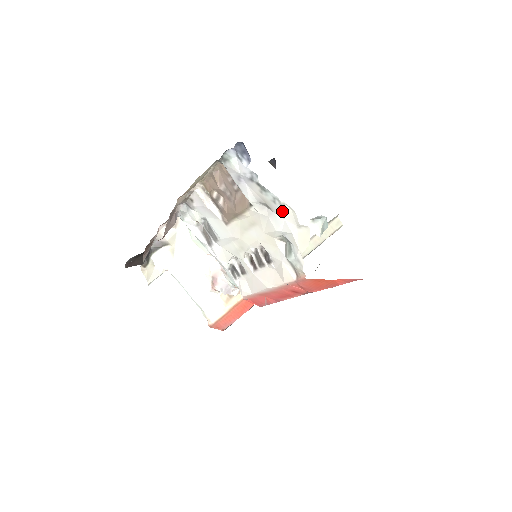
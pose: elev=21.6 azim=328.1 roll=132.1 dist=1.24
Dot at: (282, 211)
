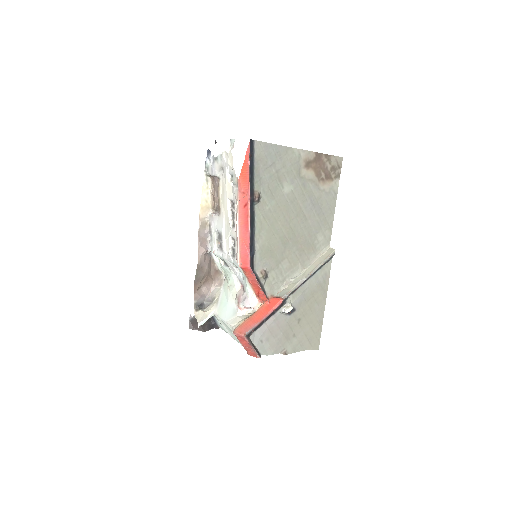
Dot at: (223, 159)
